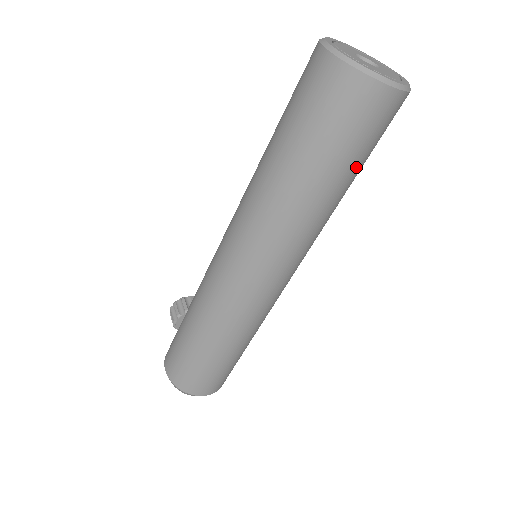
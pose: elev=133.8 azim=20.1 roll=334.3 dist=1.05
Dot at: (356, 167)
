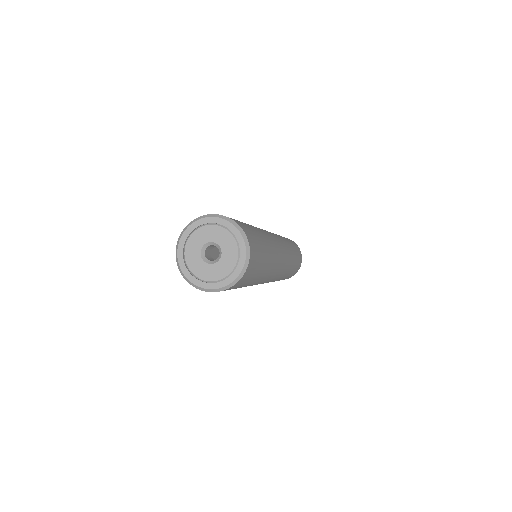
Dot at: (264, 257)
